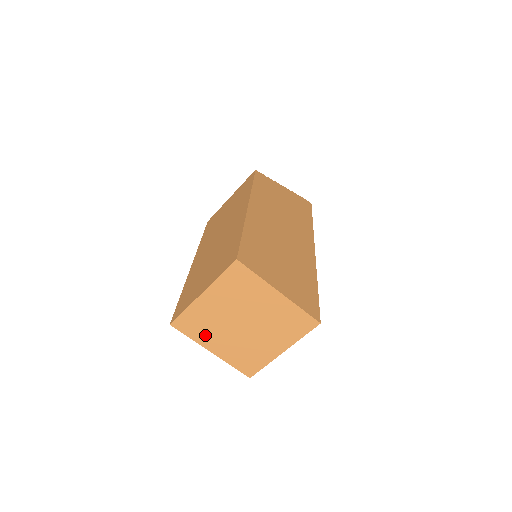
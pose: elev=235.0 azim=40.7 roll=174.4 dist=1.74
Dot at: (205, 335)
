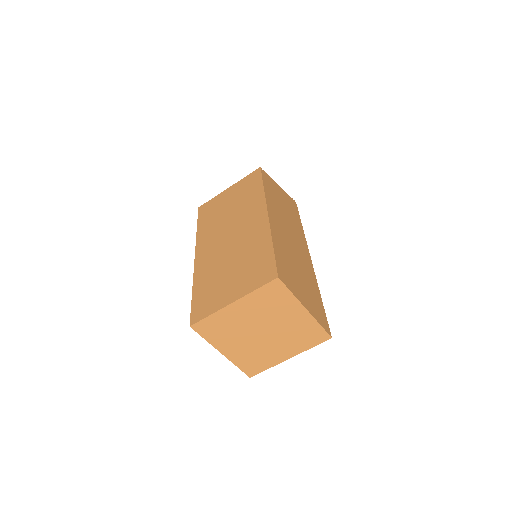
Dot at: (221, 338)
